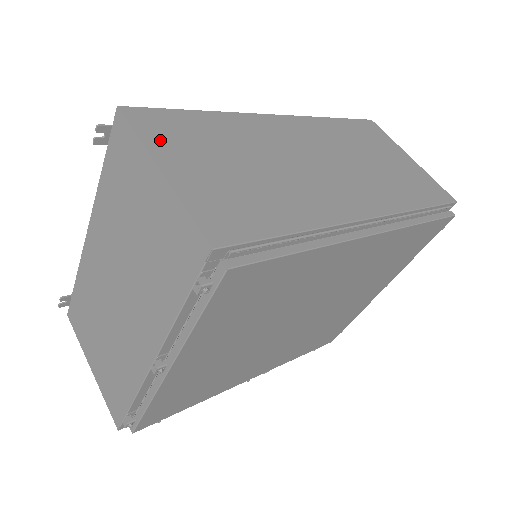
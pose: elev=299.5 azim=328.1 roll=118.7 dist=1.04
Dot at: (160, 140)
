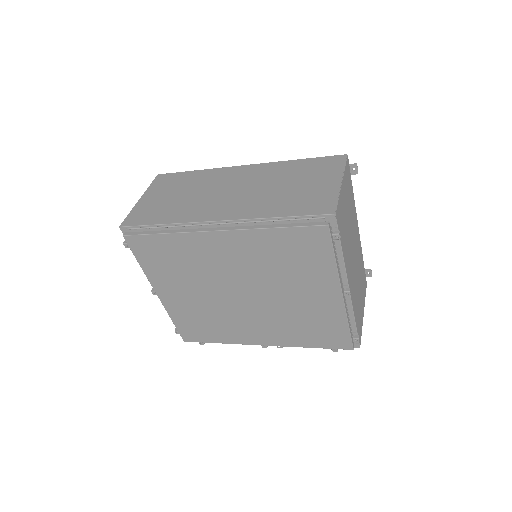
Dot at: (156, 187)
